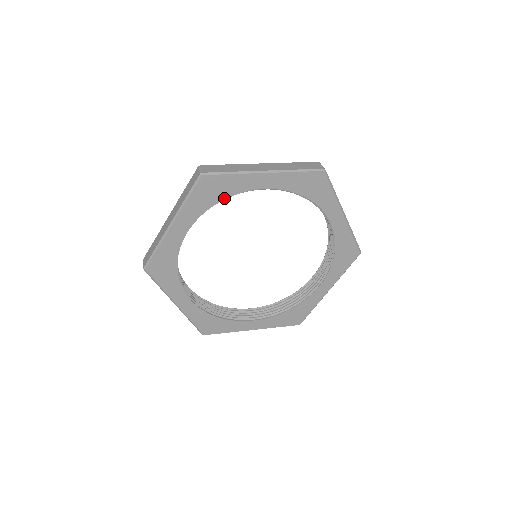
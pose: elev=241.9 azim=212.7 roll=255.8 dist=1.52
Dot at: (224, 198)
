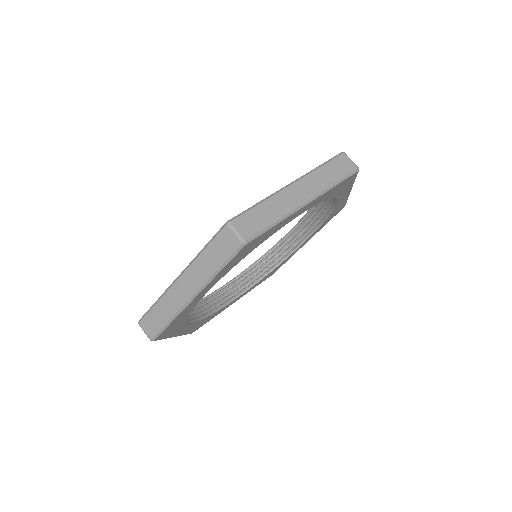
Dot at: (187, 316)
